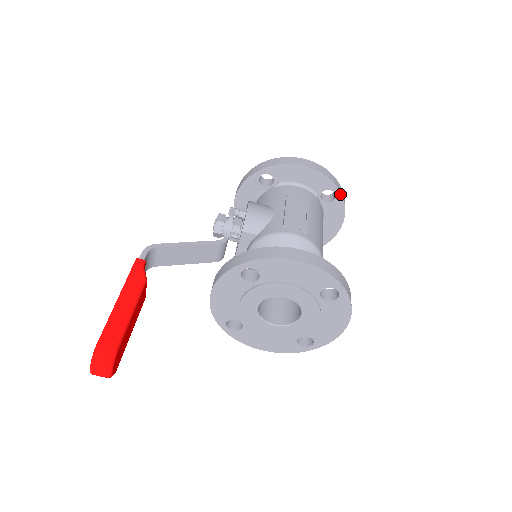
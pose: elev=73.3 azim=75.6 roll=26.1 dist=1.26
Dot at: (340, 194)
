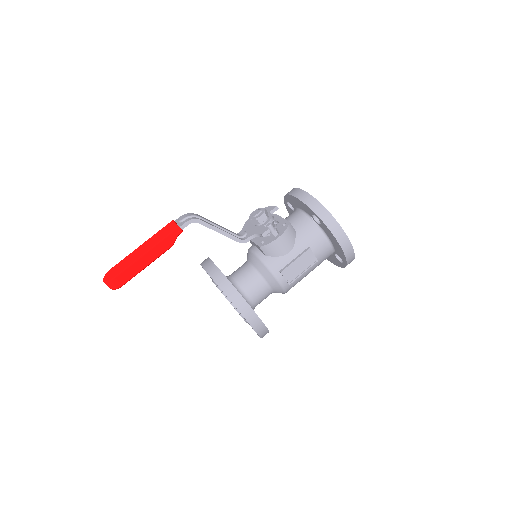
Dot at: (345, 266)
